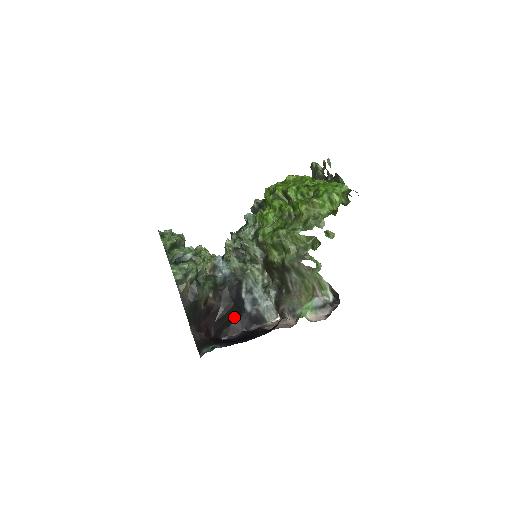
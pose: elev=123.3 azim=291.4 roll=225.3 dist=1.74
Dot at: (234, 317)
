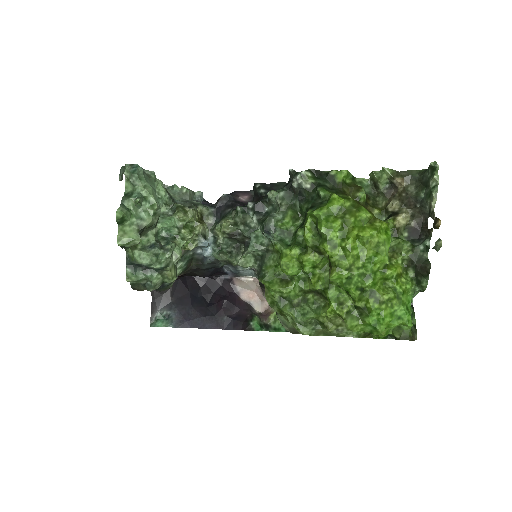
Dot at: occluded
